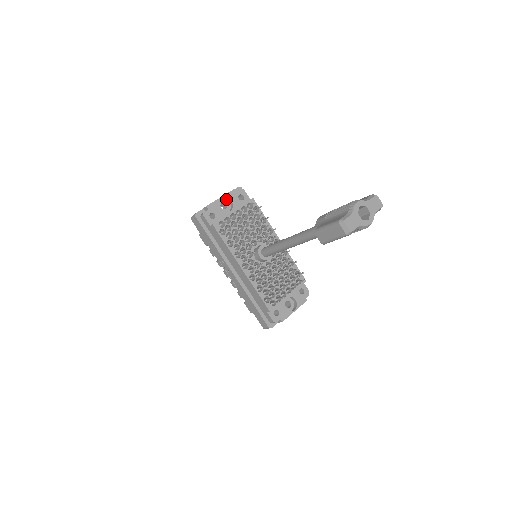
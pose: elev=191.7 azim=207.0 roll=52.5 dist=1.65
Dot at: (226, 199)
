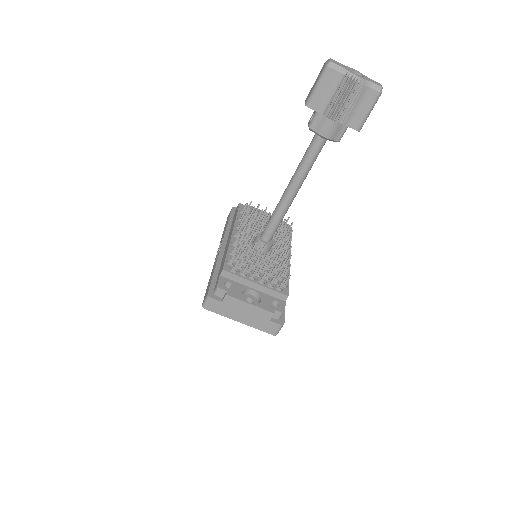
Dot at: occluded
